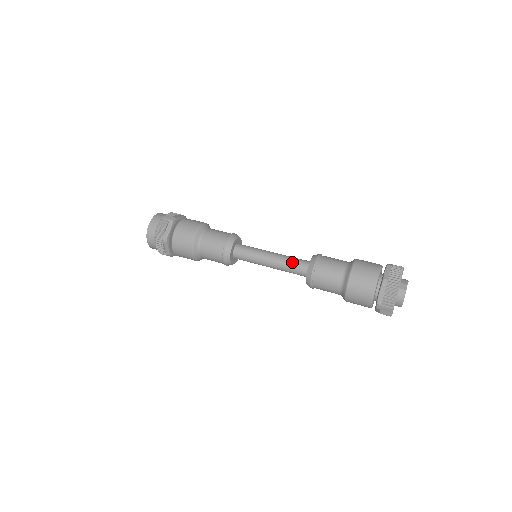
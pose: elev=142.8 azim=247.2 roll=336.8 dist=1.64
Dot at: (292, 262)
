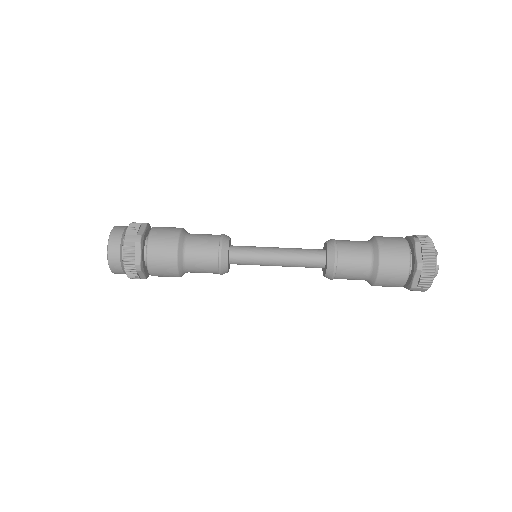
Dot at: (304, 258)
